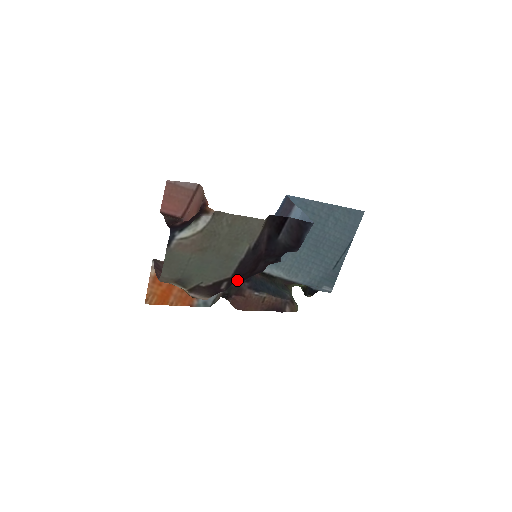
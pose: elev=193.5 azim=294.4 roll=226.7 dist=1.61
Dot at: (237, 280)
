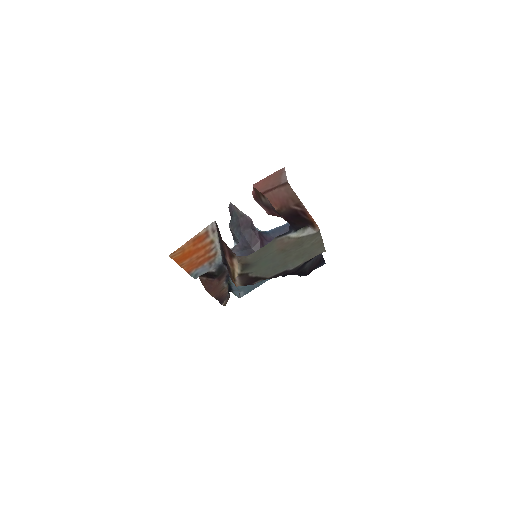
Dot at: occluded
